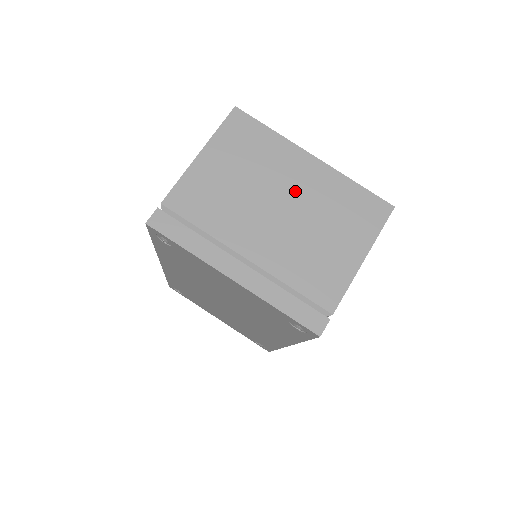
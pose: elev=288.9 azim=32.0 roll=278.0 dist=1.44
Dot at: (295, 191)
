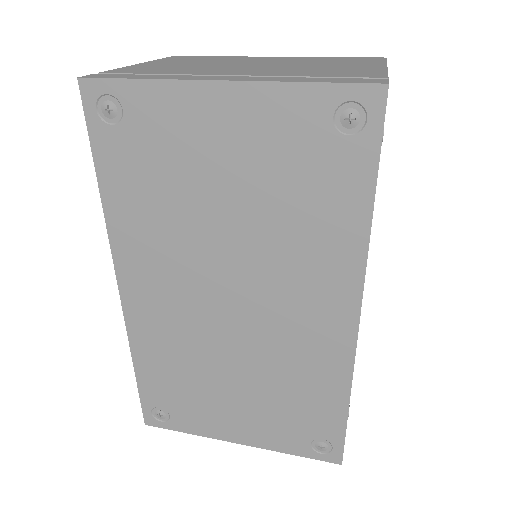
Dot at: (267, 62)
